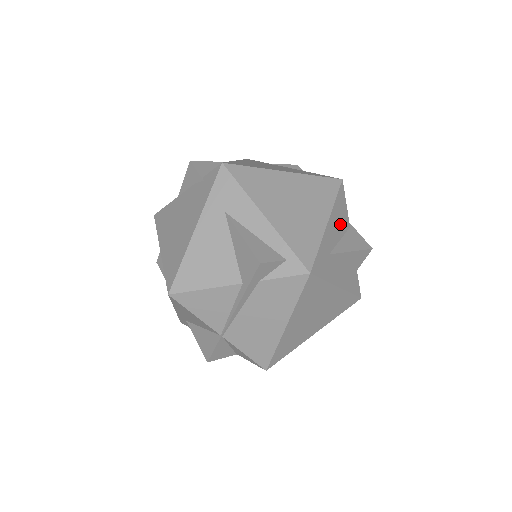
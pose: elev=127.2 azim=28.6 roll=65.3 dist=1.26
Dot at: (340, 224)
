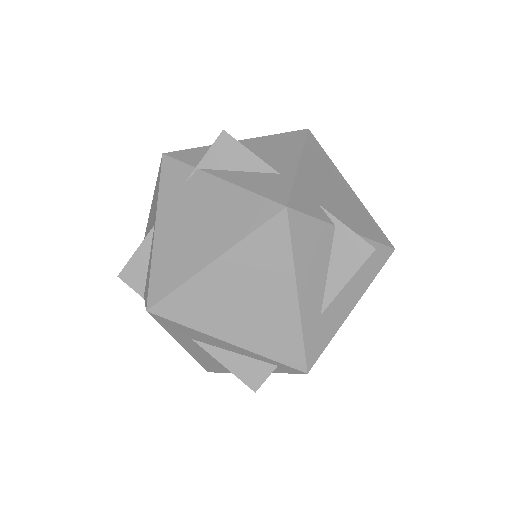
Dot at: (317, 257)
